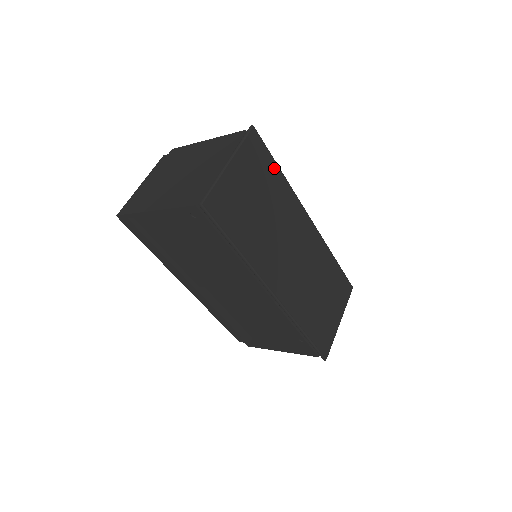
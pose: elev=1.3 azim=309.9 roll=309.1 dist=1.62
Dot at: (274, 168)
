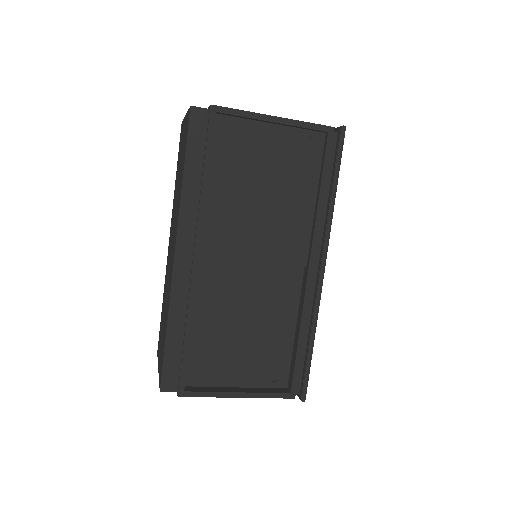
Dot at: occluded
